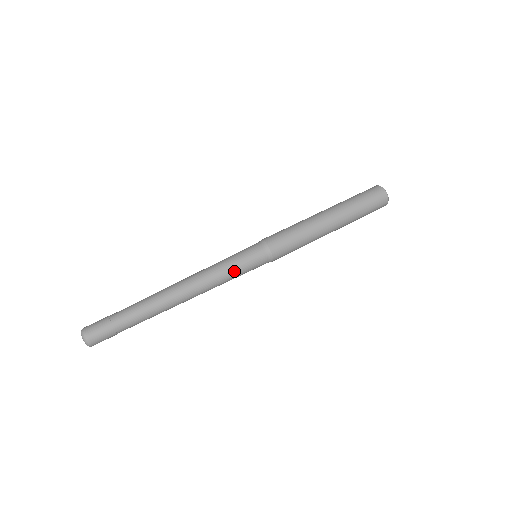
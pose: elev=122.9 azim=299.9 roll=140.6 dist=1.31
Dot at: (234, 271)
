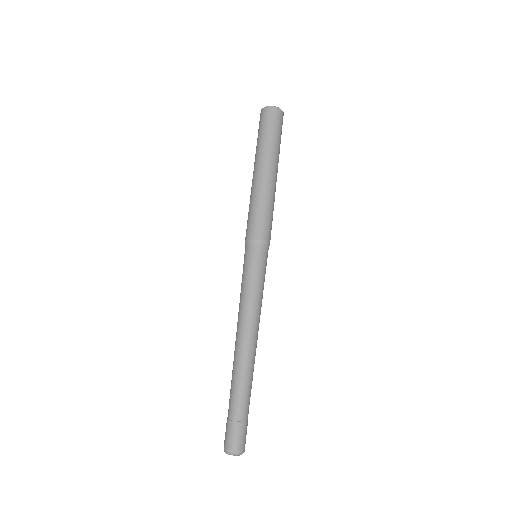
Dot at: (255, 283)
